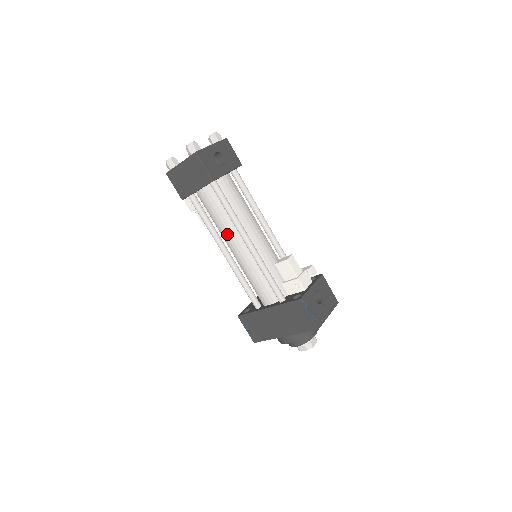
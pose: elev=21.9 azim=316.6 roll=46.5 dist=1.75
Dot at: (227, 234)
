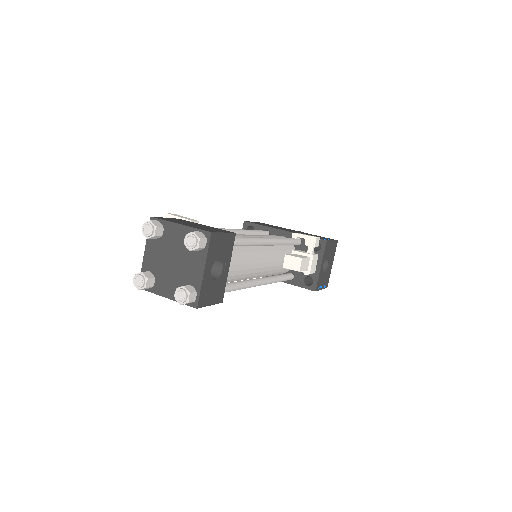
Dot at: occluded
